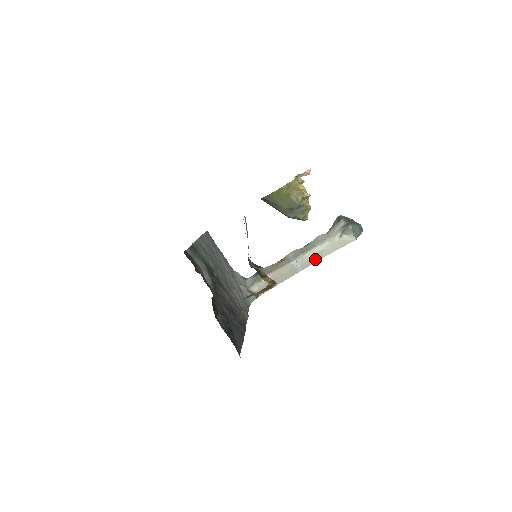
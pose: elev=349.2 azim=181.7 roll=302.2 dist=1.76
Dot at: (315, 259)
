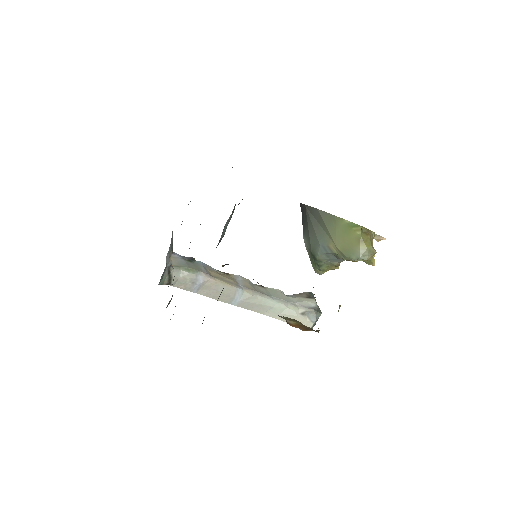
Dot at: (258, 308)
